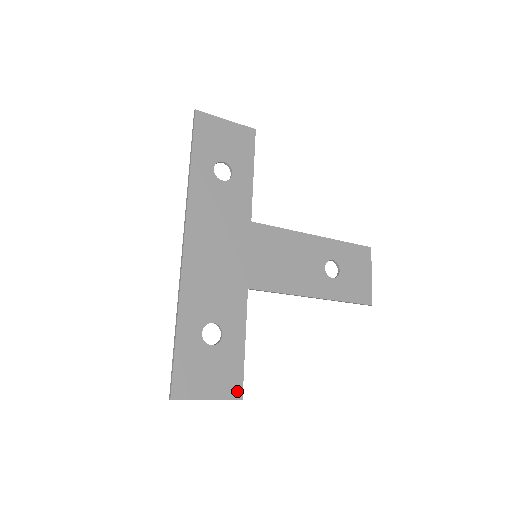
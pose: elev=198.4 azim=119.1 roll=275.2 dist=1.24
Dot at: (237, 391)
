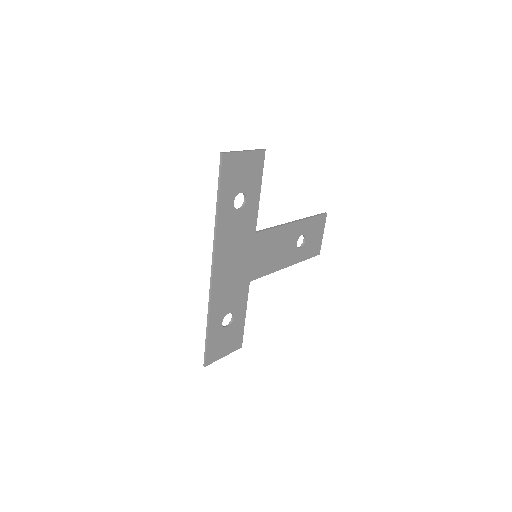
Dot at: (239, 344)
